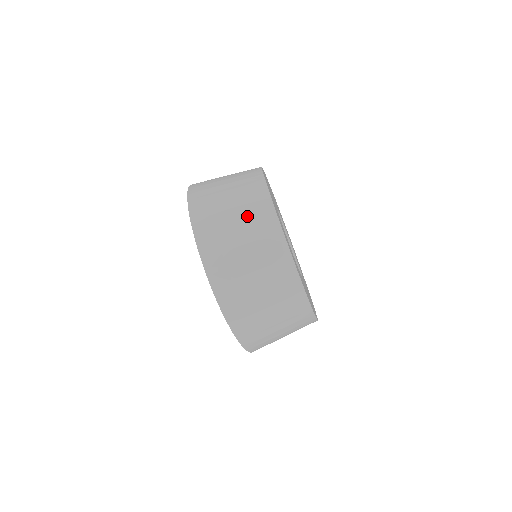
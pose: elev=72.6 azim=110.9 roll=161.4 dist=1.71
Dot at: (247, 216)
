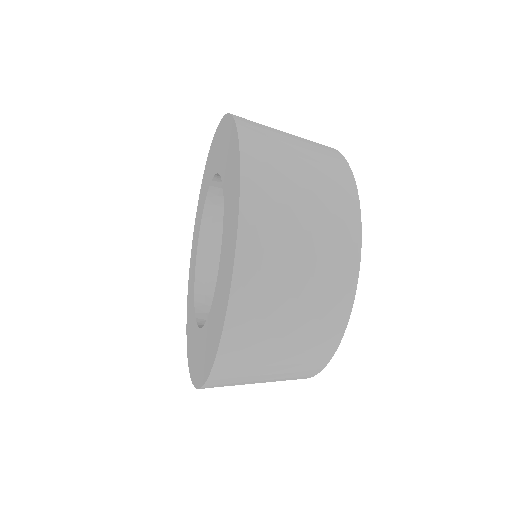
Dot at: (319, 279)
